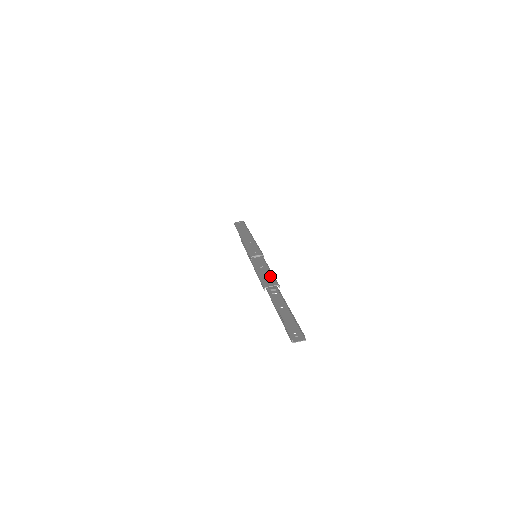
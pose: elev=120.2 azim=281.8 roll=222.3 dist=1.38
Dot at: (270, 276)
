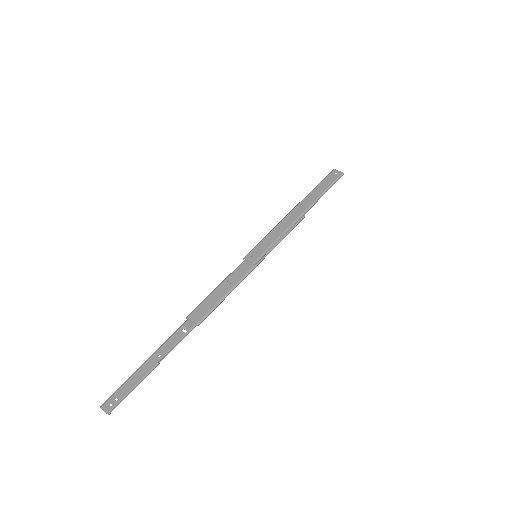
Dot at: (212, 304)
